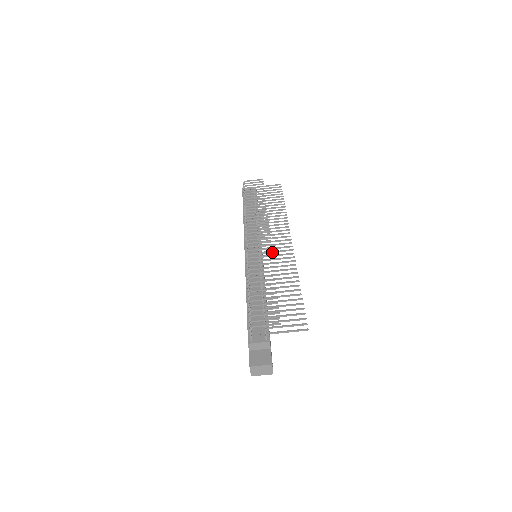
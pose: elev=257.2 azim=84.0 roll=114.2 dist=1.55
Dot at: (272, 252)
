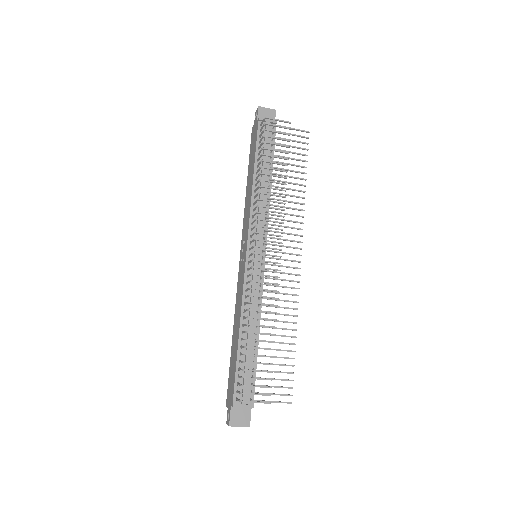
Dot at: occluded
